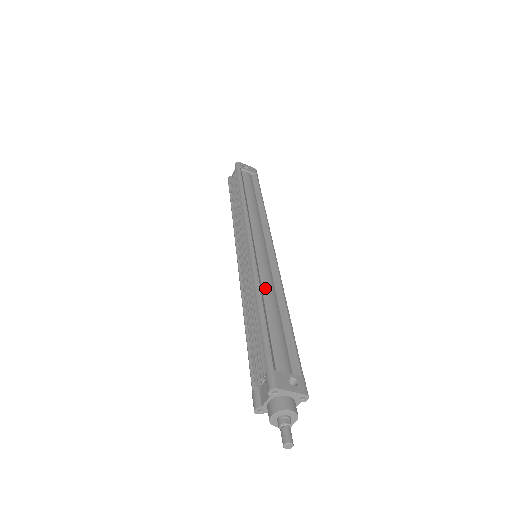
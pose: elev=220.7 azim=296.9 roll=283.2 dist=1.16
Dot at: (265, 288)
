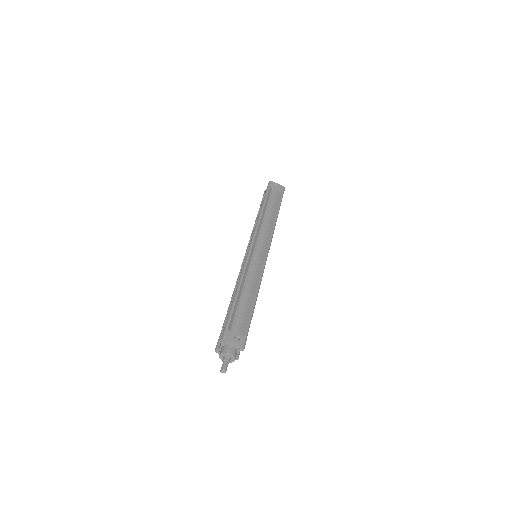
Dot at: (247, 280)
